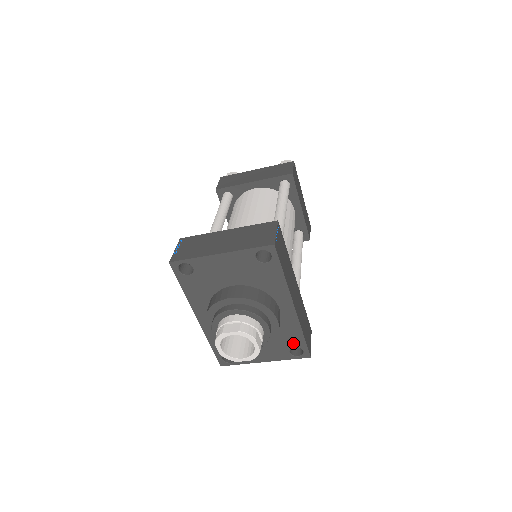
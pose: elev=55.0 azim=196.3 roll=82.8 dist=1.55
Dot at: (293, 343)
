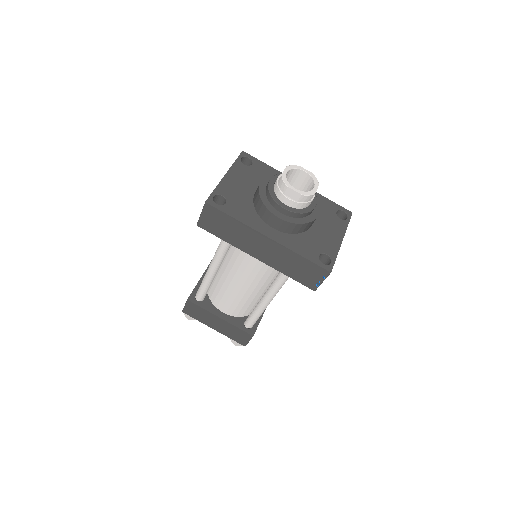
Dot at: (332, 210)
